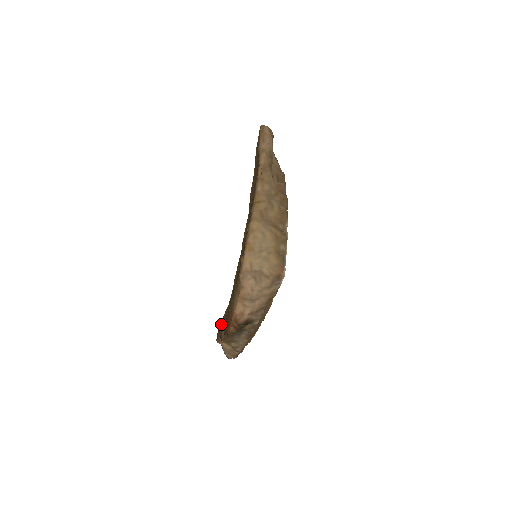
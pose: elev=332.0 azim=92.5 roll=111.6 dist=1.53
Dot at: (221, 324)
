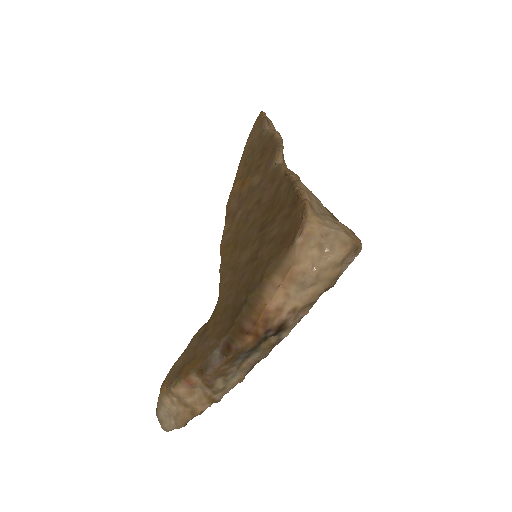
Dot at: (189, 355)
